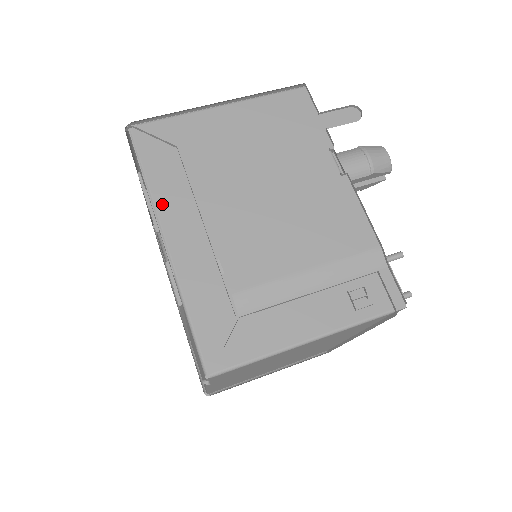
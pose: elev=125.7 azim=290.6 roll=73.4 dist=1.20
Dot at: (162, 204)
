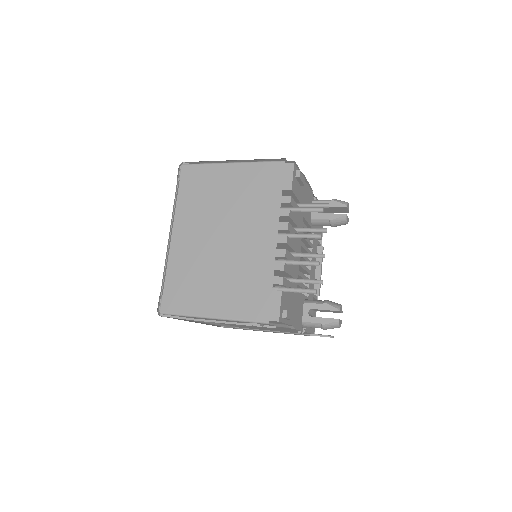
Dot at: occluded
